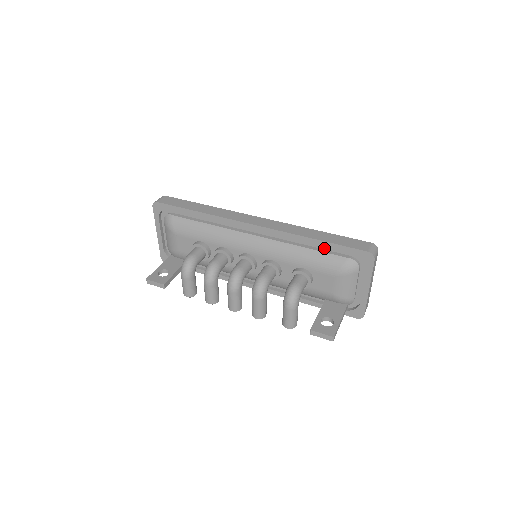
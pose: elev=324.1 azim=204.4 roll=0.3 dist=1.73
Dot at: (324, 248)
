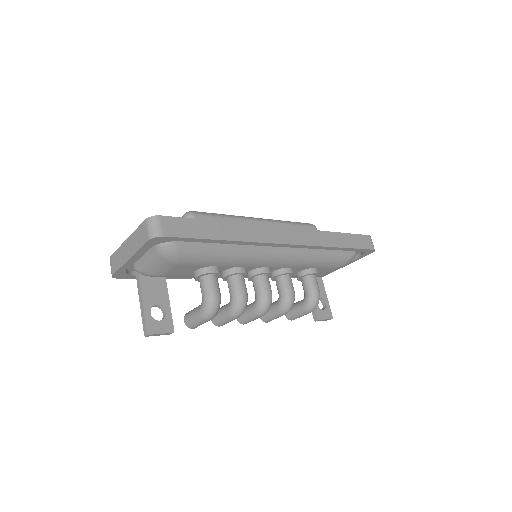
Dot at: occluded
